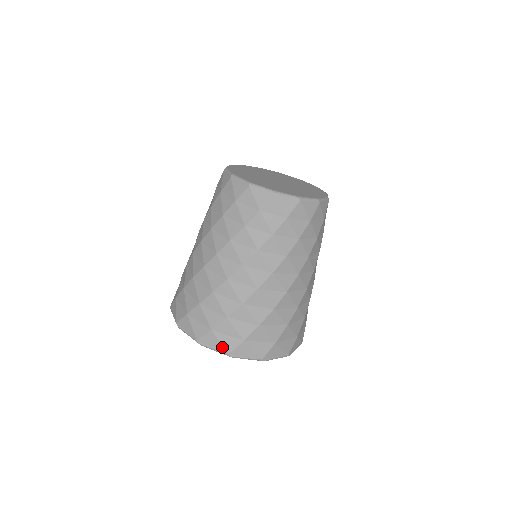
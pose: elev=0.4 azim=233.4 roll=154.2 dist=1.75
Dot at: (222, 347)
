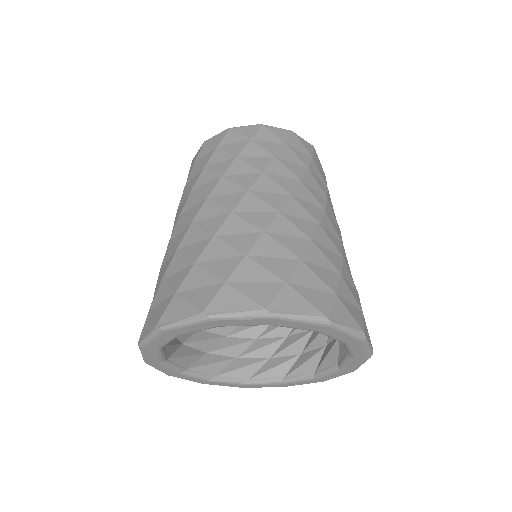
Dot at: (312, 307)
